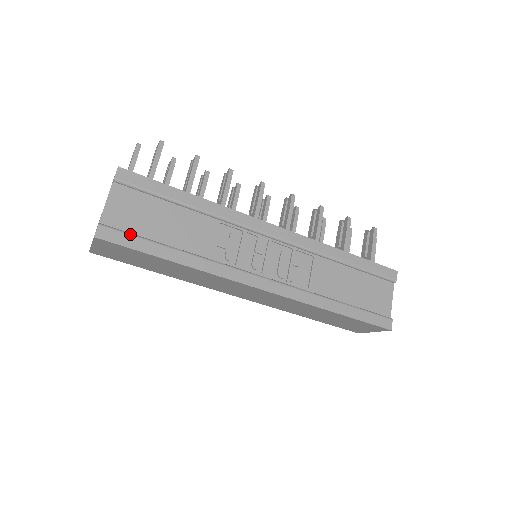
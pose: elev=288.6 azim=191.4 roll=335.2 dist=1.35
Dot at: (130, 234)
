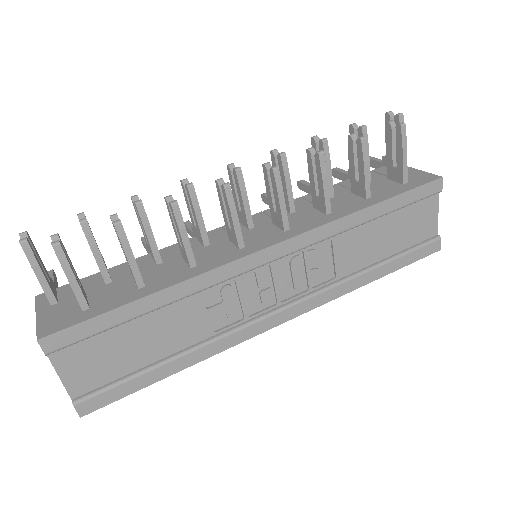
Dot at: (113, 387)
